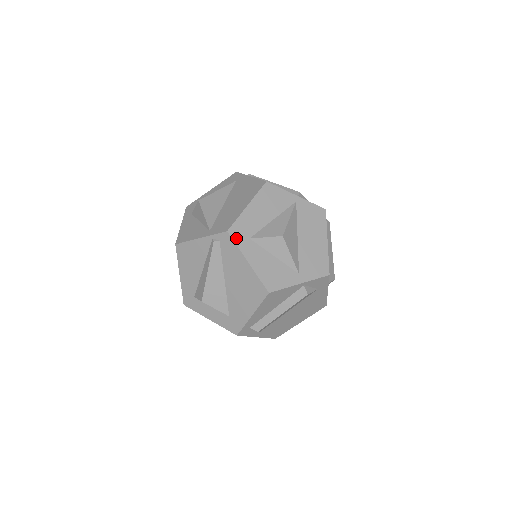
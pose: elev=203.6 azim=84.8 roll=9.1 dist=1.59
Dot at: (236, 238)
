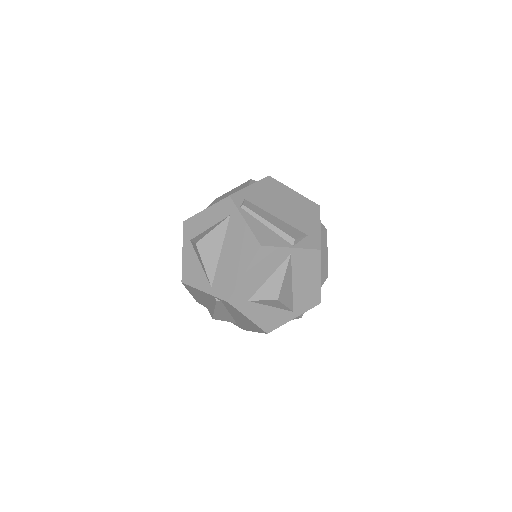
Dot at: (236, 305)
